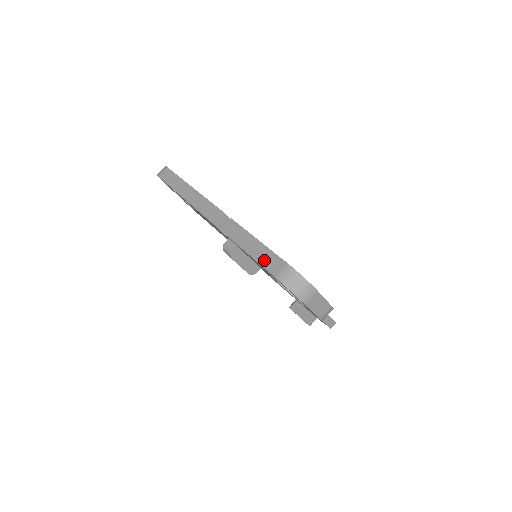
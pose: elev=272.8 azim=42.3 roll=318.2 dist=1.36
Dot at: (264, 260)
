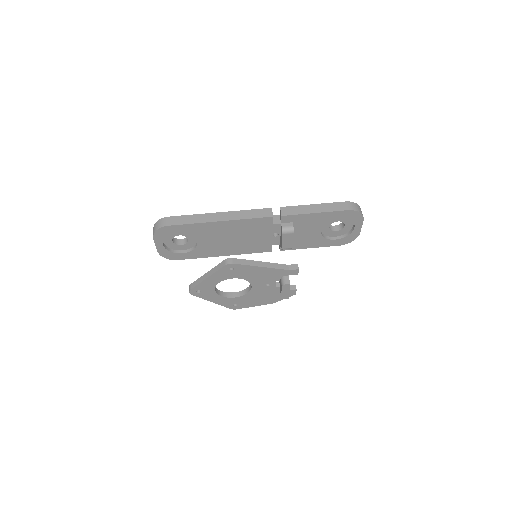
Dot at: (332, 208)
